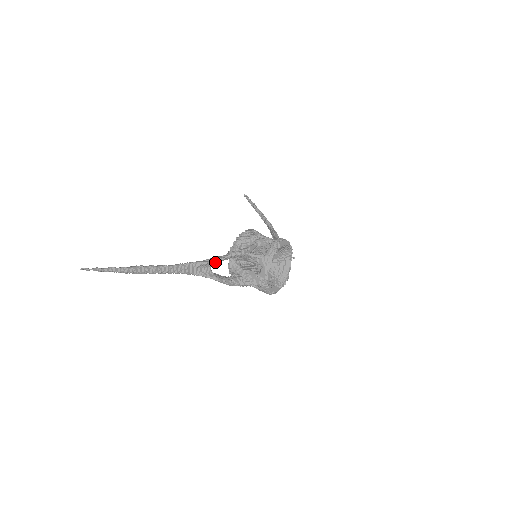
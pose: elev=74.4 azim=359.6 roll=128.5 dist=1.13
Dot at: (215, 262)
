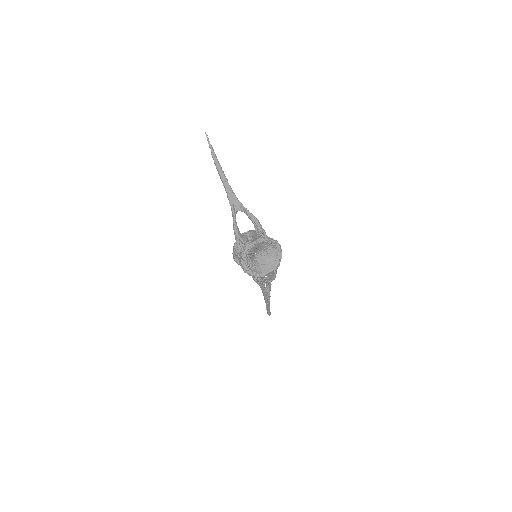
Dot at: occluded
